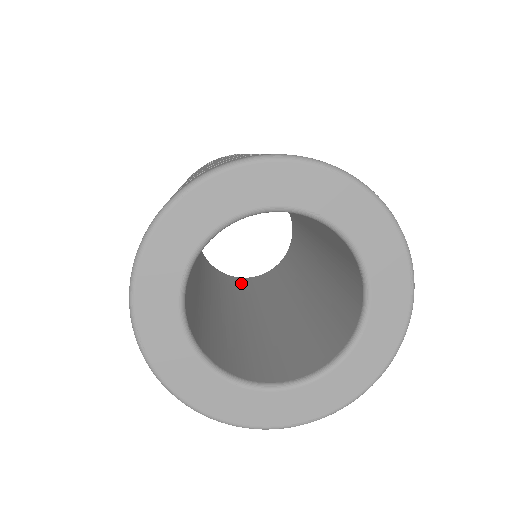
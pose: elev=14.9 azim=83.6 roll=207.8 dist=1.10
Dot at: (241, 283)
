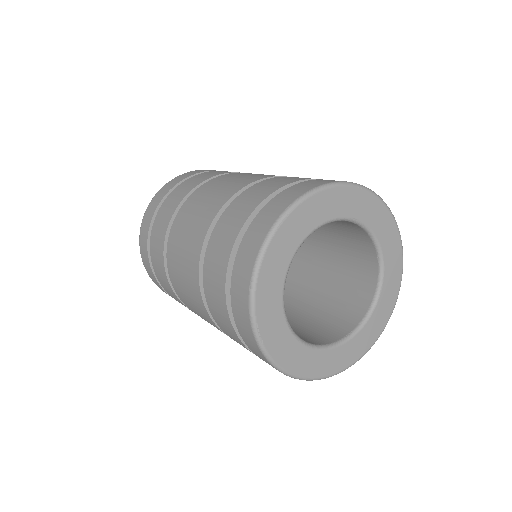
Dot at: occluded
